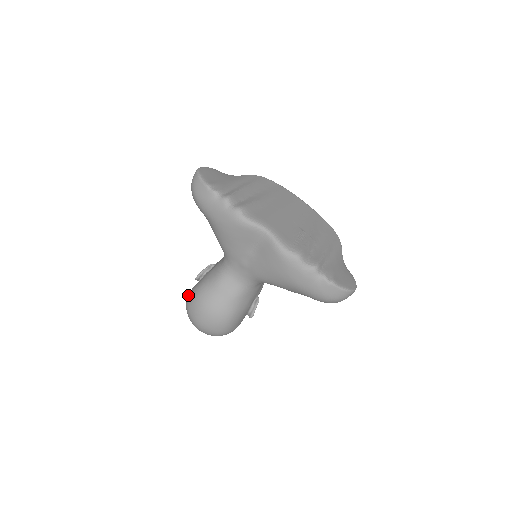
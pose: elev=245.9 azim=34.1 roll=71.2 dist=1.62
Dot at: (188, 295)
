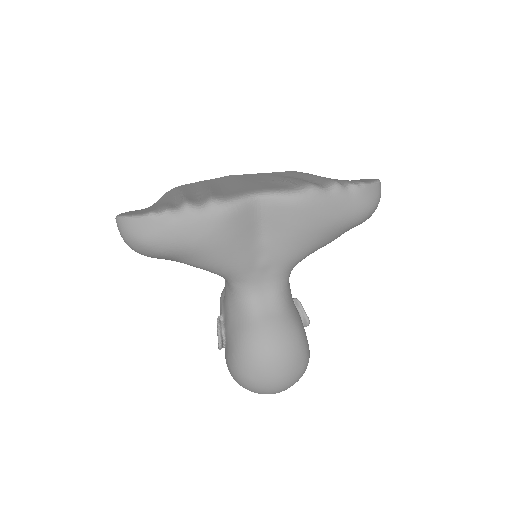
Dot at: (232, 370)
